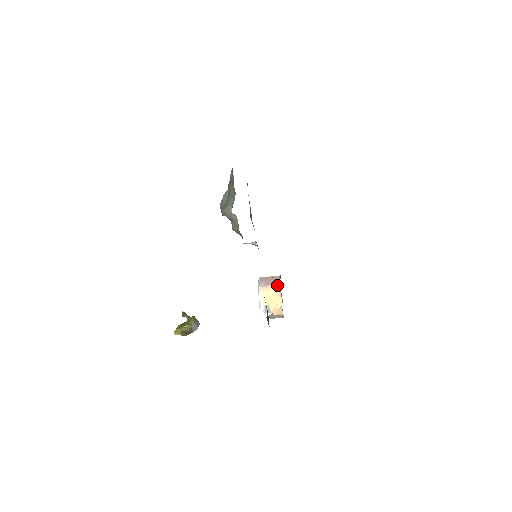
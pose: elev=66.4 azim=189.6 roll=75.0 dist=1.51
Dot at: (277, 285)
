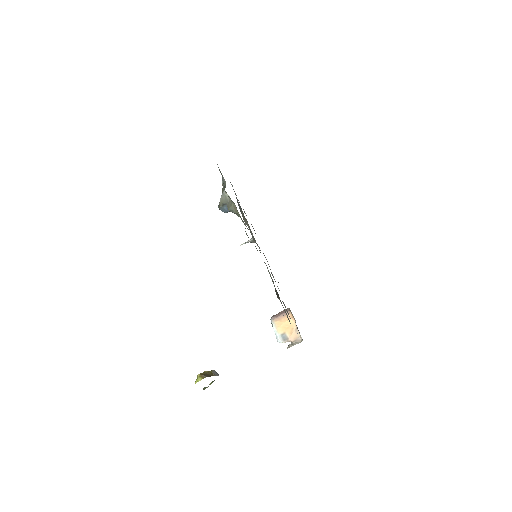
Dot at: (288, 312)
